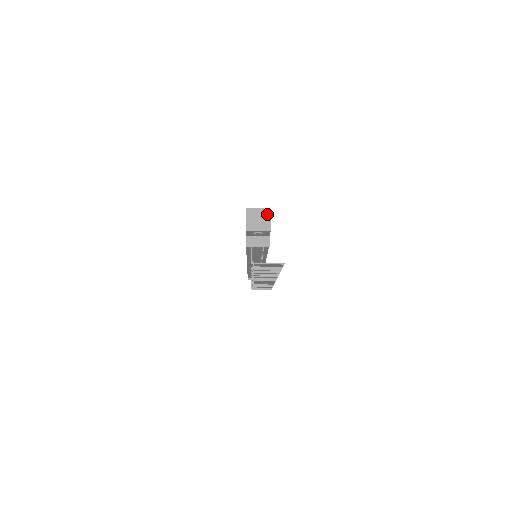
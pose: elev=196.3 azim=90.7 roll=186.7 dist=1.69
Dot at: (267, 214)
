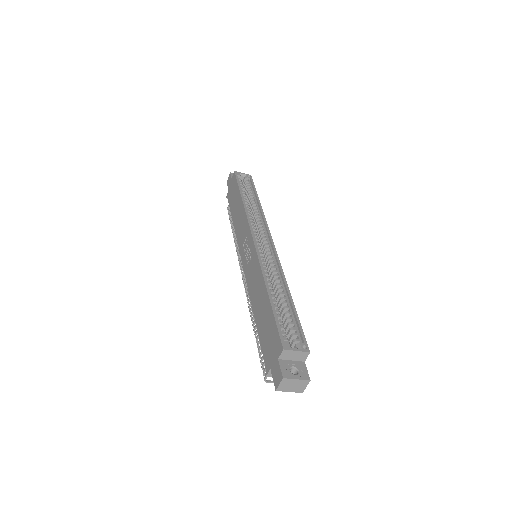
Dot at: (304, 357)
